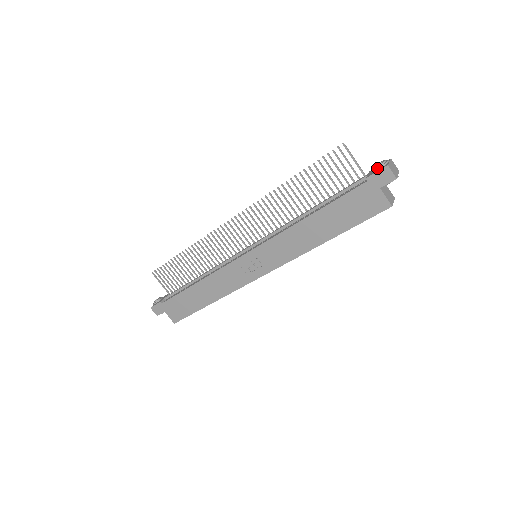
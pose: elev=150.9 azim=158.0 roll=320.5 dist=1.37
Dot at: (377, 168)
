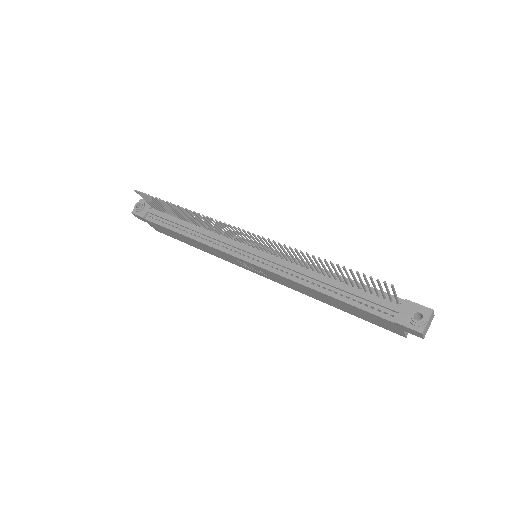
Dot at: (411, 323)
